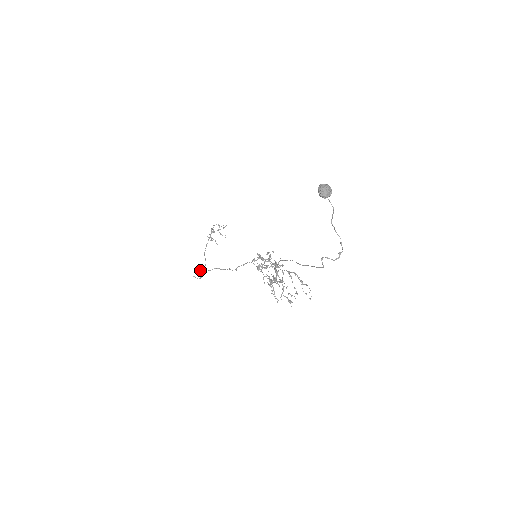
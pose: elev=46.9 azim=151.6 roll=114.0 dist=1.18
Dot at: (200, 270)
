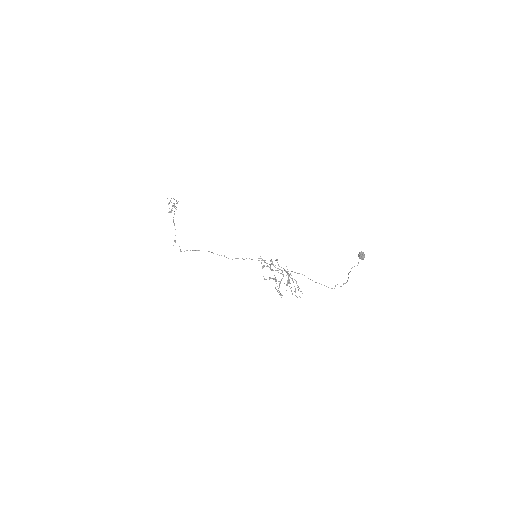
Dot at: occluded
